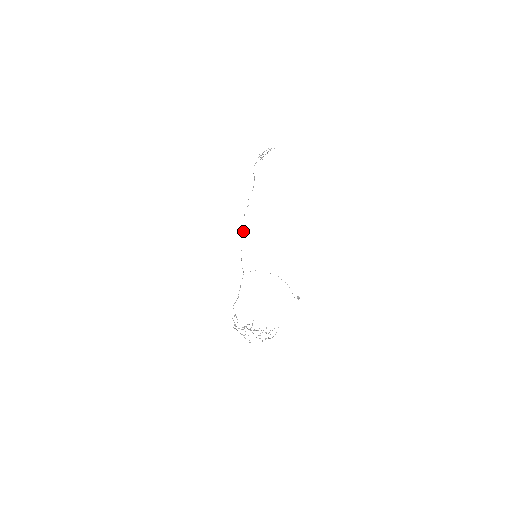
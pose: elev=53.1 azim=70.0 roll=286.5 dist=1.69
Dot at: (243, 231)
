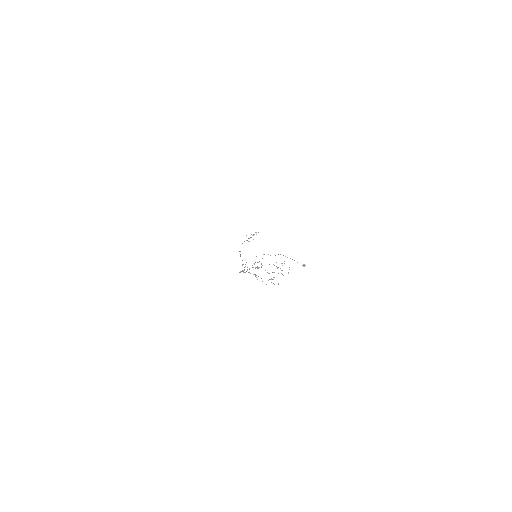
Dot at: occluded
